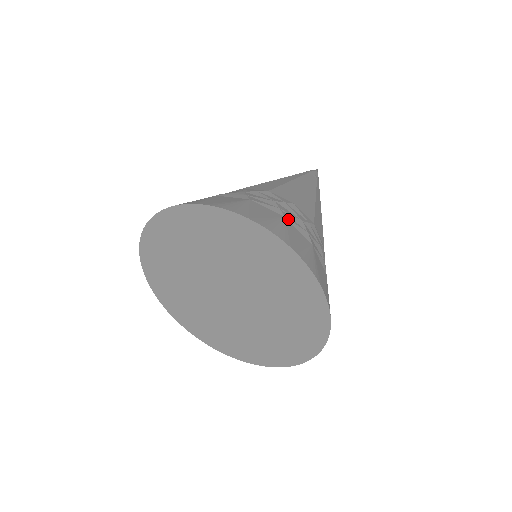
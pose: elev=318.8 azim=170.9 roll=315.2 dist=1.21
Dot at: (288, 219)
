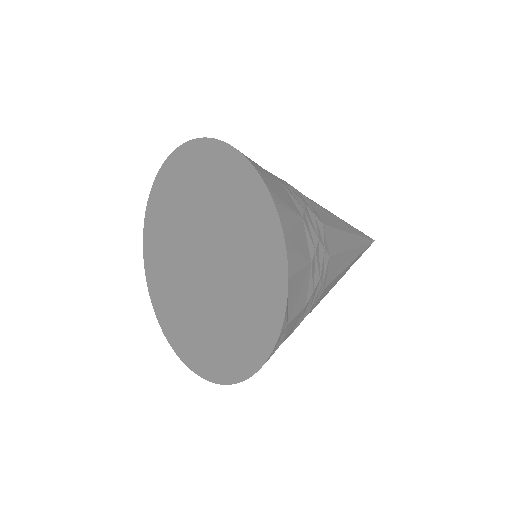
Dot at: occluded
